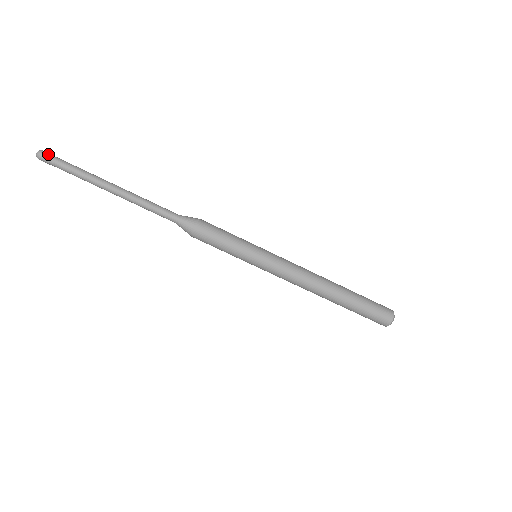
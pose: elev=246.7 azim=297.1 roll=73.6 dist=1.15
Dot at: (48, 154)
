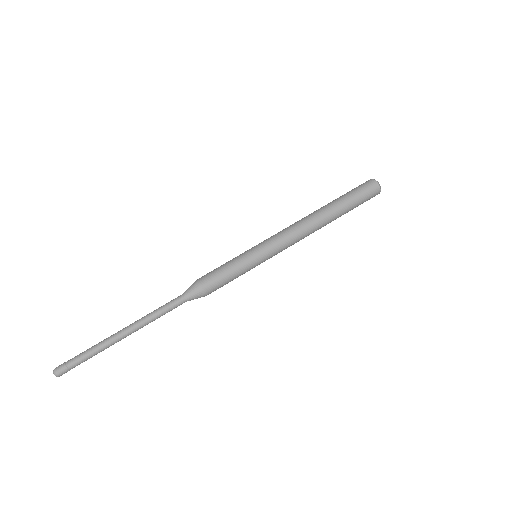
Dot at: (61, 366)
